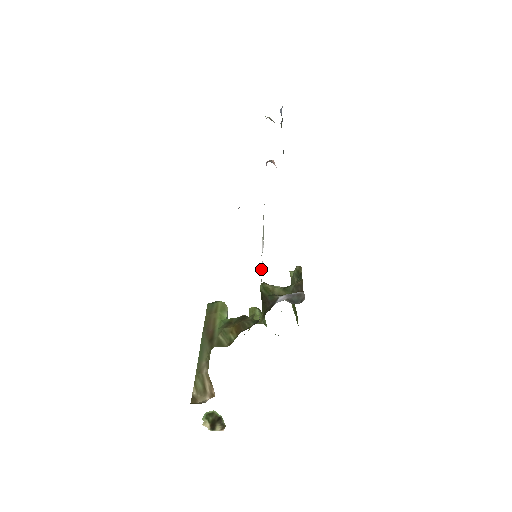
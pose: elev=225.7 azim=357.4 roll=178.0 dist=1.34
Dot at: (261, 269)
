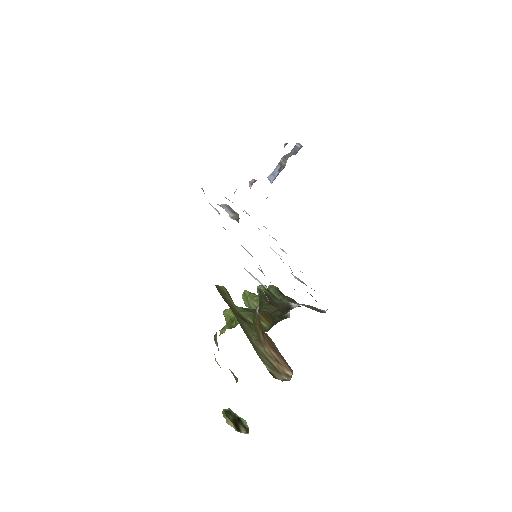
Dot at: occluded
